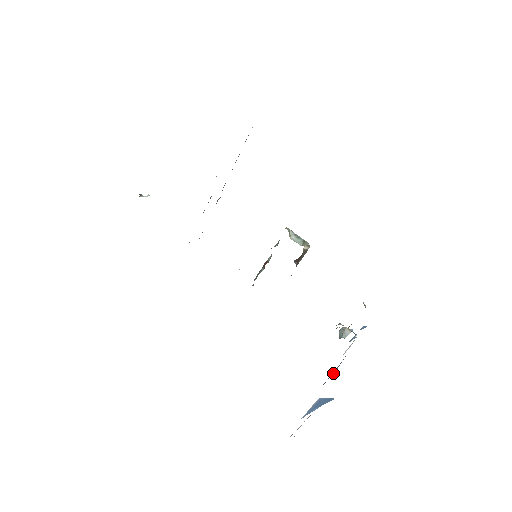
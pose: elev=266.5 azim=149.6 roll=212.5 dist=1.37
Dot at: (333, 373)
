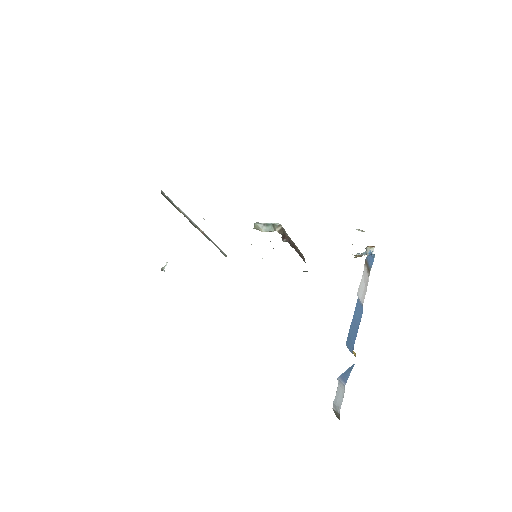
Dot at: (360, 321)
